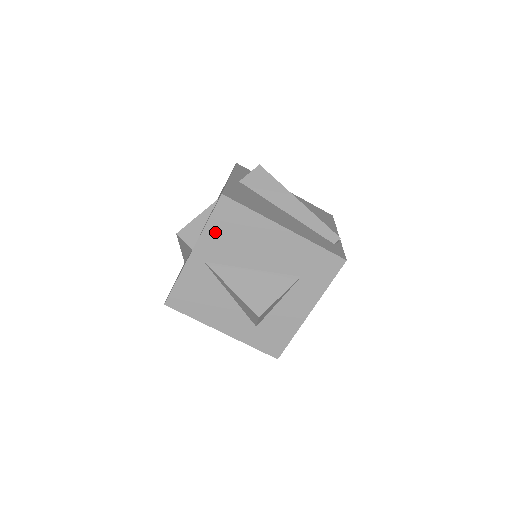
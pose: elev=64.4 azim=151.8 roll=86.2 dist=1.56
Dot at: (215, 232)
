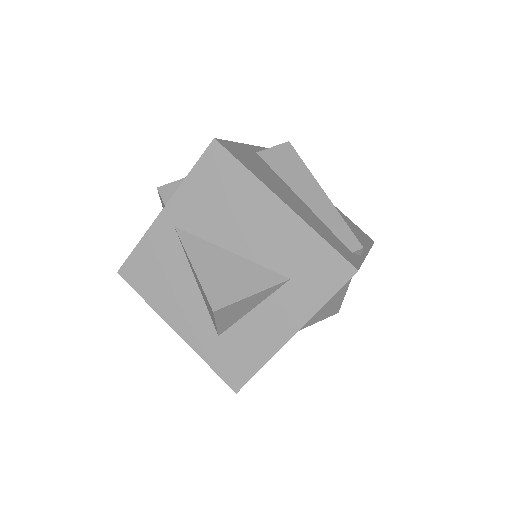
Dot at: (196, 189)
